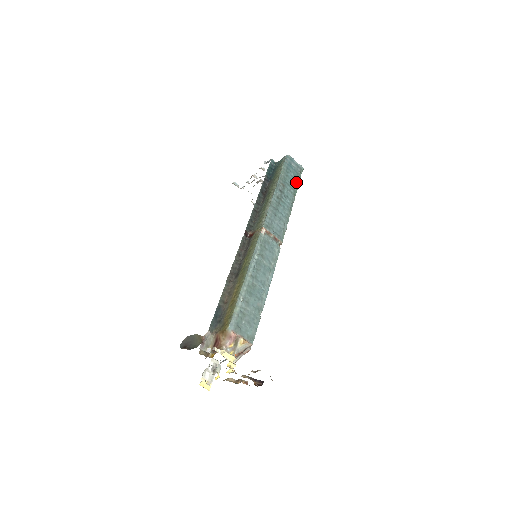
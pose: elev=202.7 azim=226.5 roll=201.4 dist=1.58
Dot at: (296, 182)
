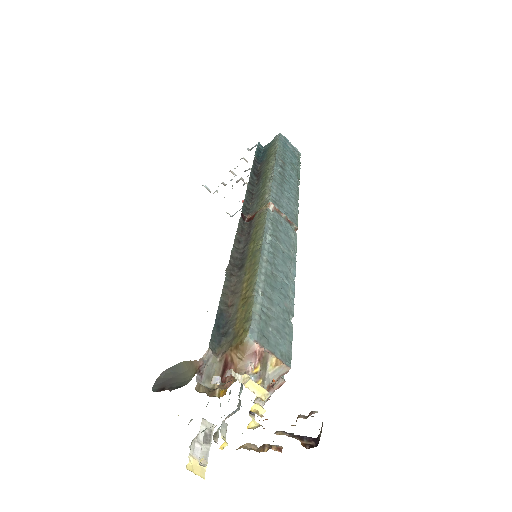
Dot at: (296, 164)
